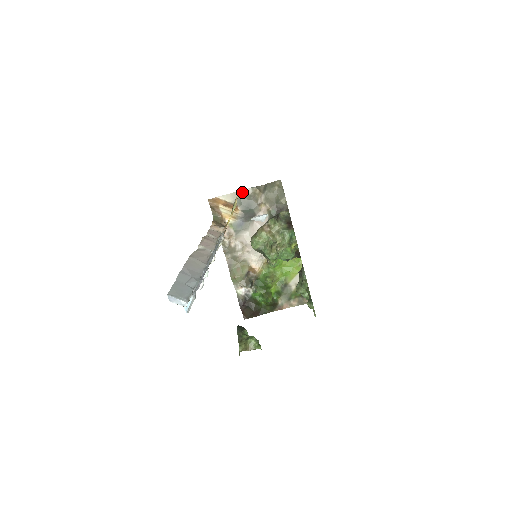
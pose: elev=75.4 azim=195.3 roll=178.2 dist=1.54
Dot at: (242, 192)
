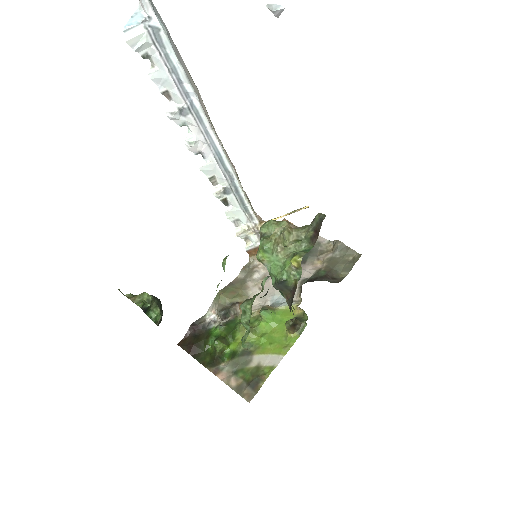
Dot at: occluded
